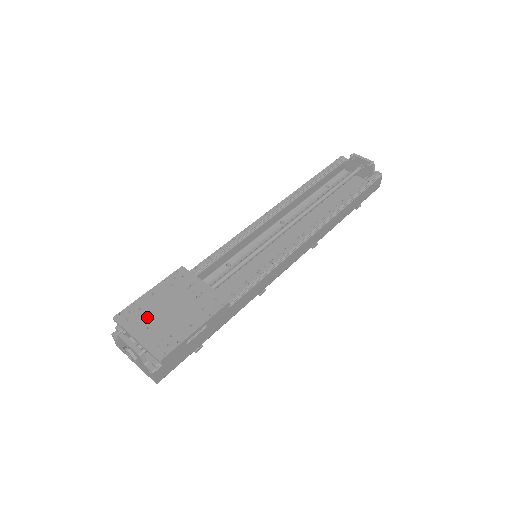
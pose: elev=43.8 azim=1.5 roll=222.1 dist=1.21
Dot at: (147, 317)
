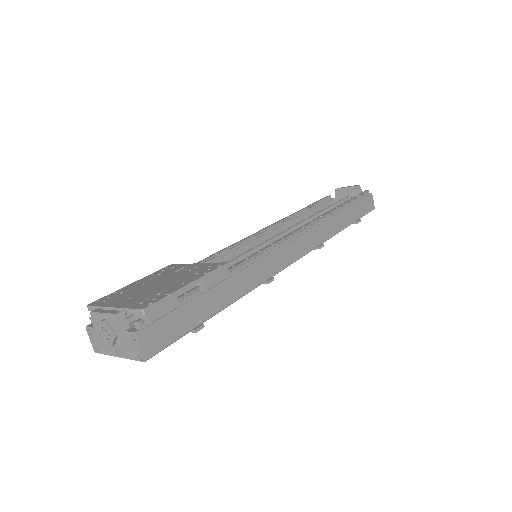
Dot at: (128, 294)
